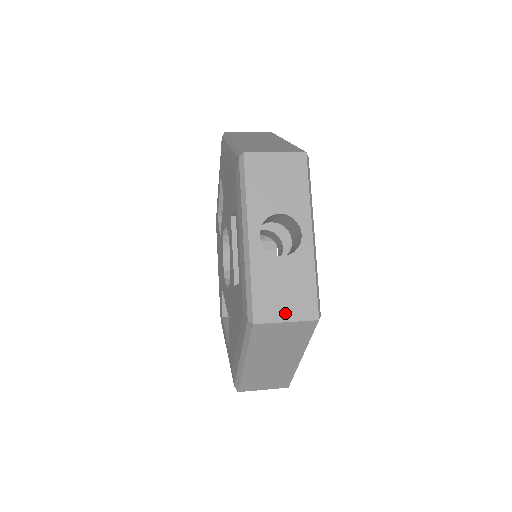
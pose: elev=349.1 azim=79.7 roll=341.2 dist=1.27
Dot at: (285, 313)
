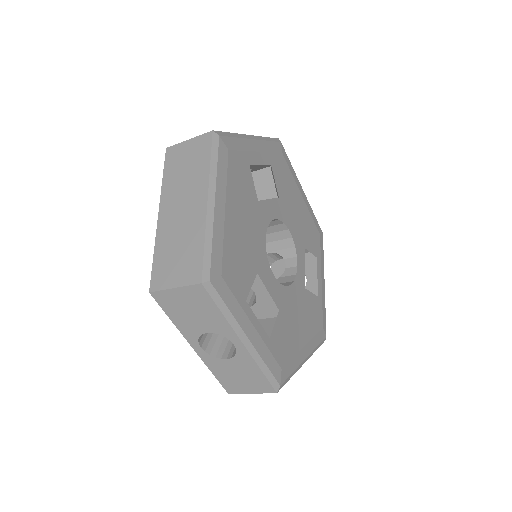
Dot at: occluded
